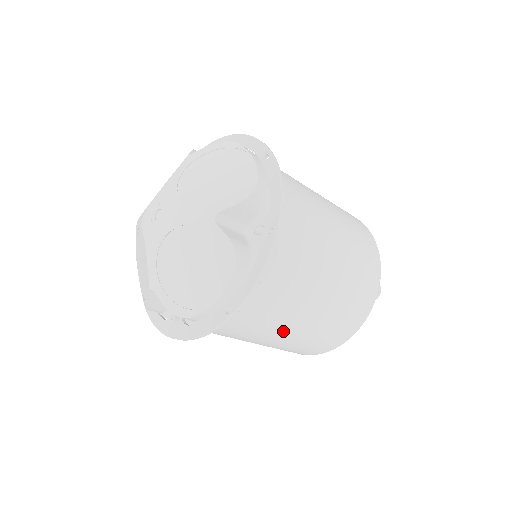
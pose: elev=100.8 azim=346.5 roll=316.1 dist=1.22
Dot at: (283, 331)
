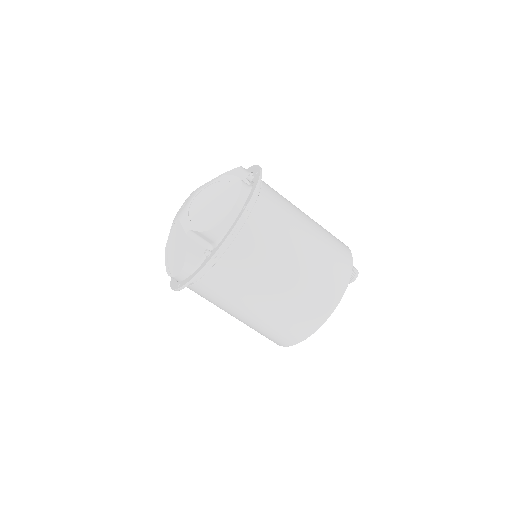
Dot at: (290, 257)
